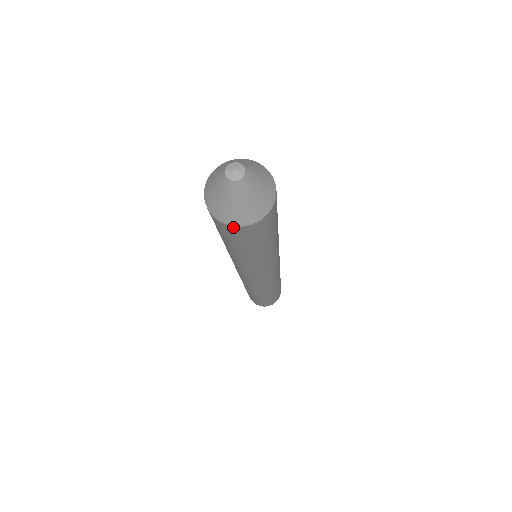
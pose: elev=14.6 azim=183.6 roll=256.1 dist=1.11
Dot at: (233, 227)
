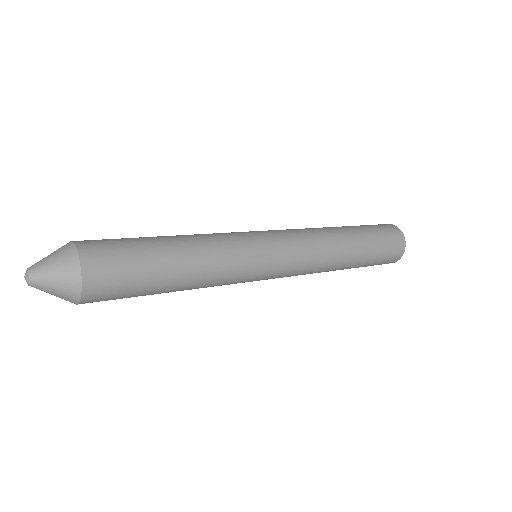
Dot at: occluded
